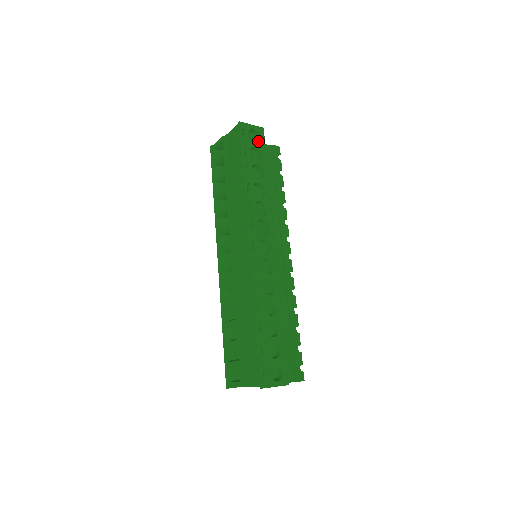
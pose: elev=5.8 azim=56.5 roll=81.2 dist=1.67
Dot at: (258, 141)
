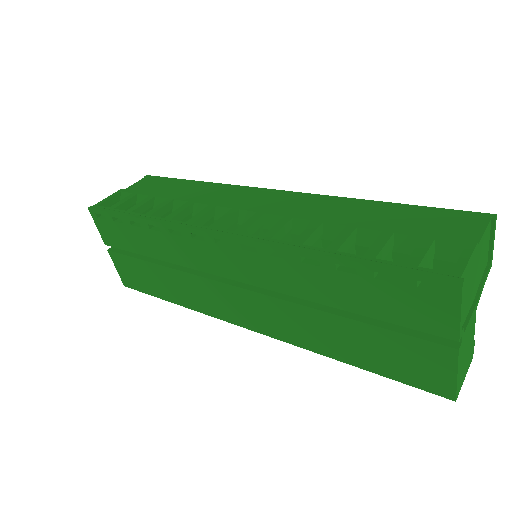
Dot at: occluded
